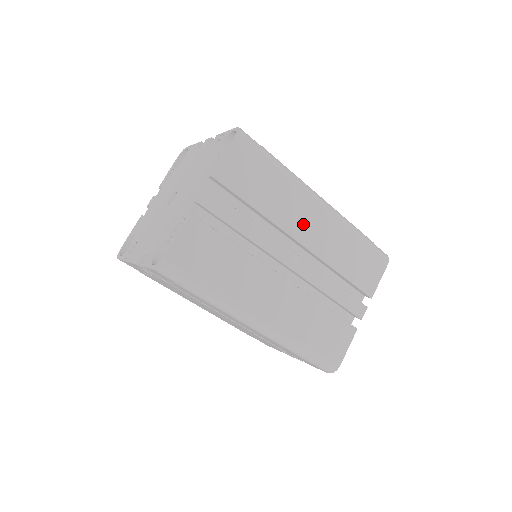
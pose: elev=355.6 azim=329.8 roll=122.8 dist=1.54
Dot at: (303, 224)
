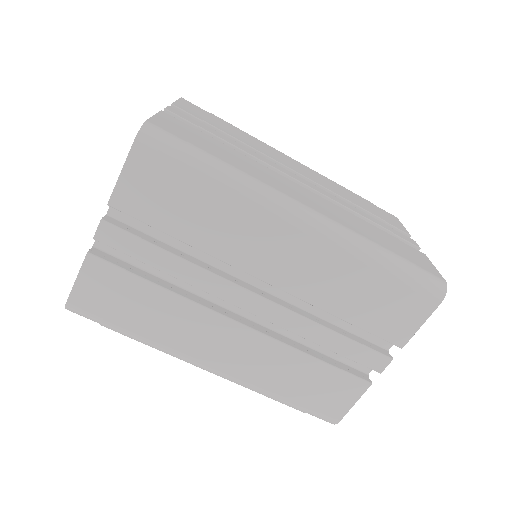
Dot at: (265, 255)
